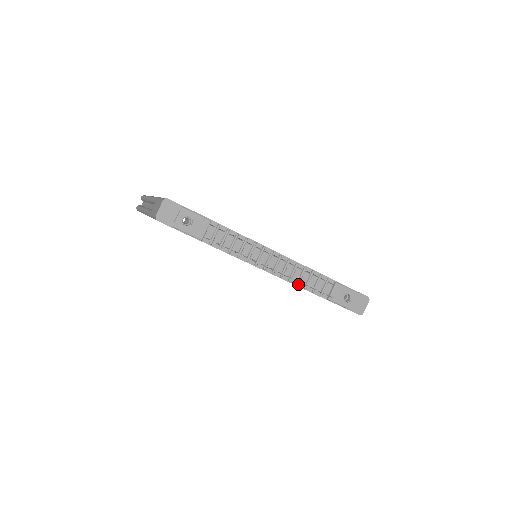
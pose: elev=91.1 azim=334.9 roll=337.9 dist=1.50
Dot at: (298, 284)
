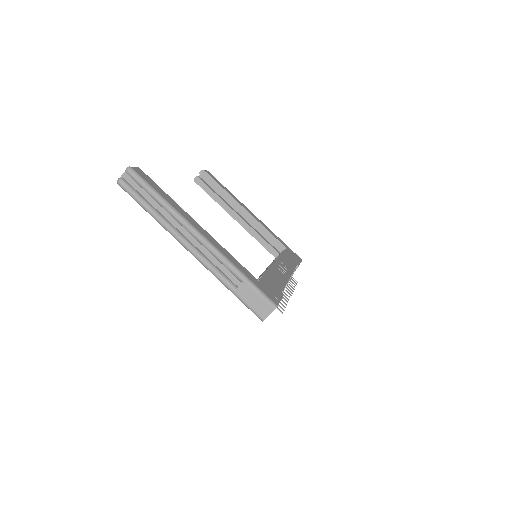
Dot at: occluded
